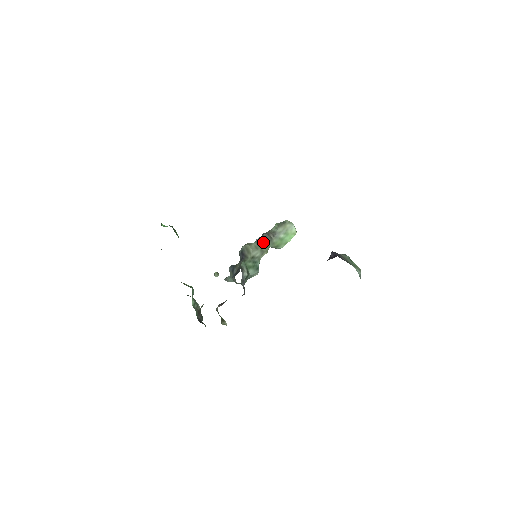
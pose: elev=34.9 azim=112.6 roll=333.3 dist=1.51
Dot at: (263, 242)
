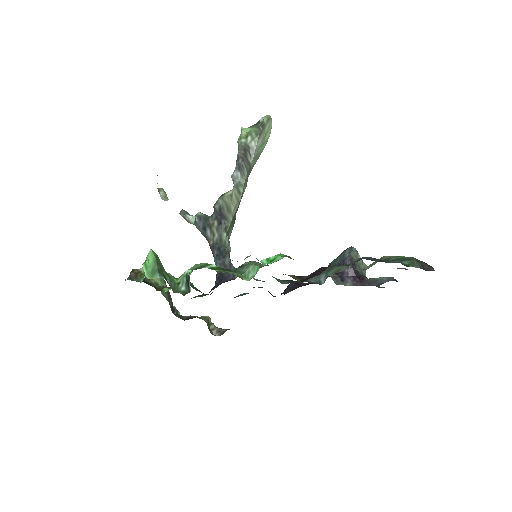
Dot at: (243, 181)
